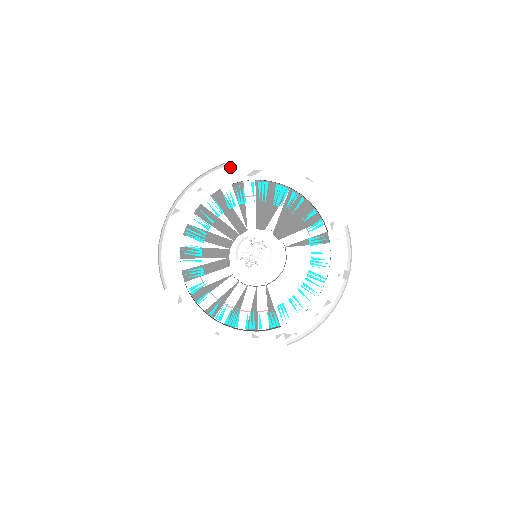
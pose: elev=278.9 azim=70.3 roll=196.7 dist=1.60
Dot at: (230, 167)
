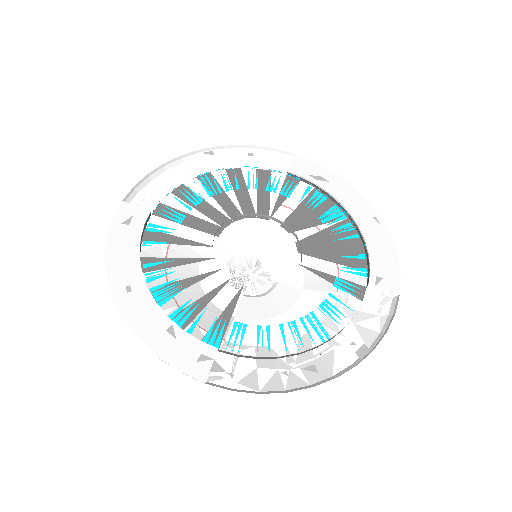
Dot at: (297, 159)
